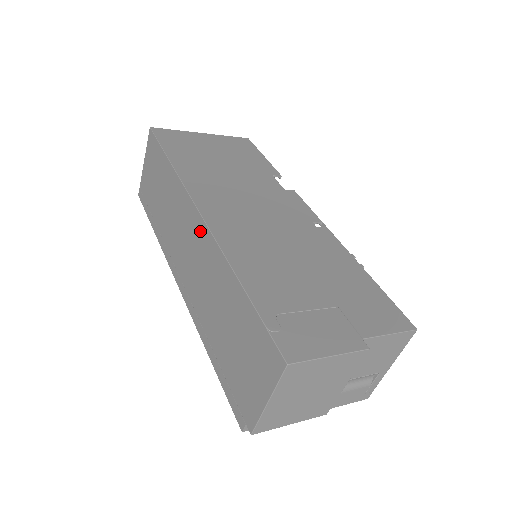
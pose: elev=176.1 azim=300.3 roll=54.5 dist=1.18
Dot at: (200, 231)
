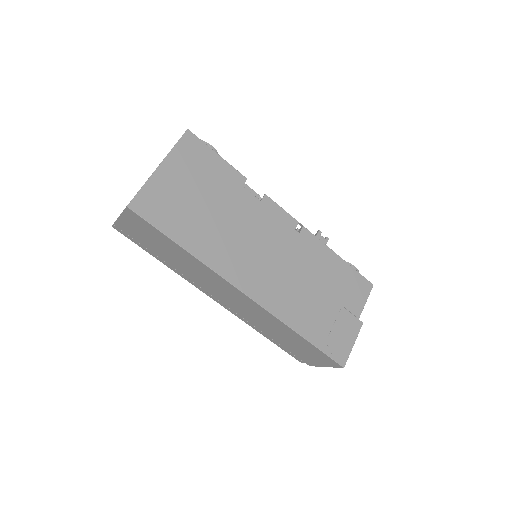
Dot at: (249, 302)
